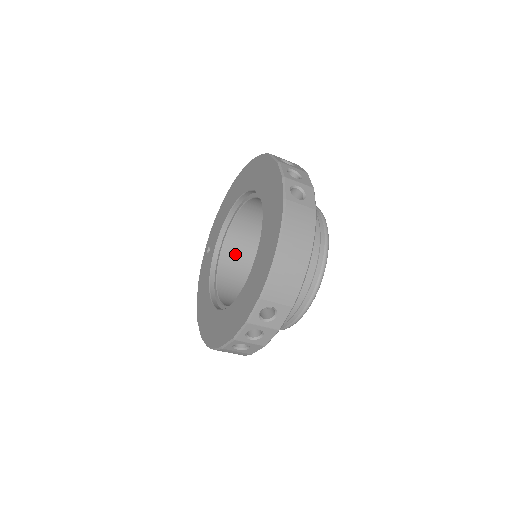
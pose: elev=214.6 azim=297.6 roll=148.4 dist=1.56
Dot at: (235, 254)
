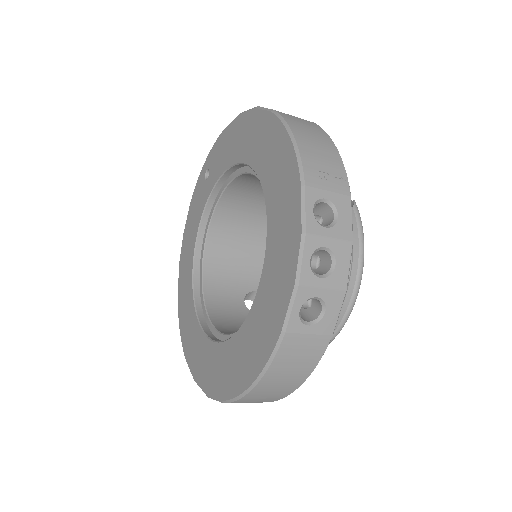
Dot at: (240, 201)
